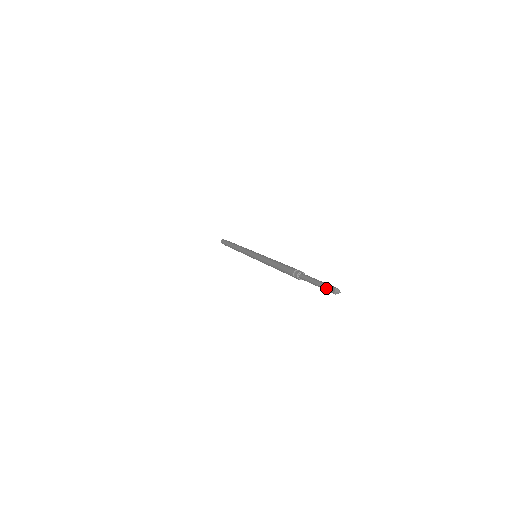
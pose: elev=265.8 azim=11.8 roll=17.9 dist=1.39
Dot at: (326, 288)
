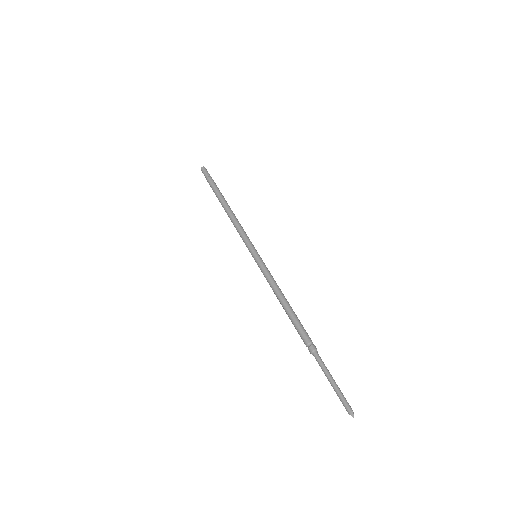
Dot at: (342, 402)
